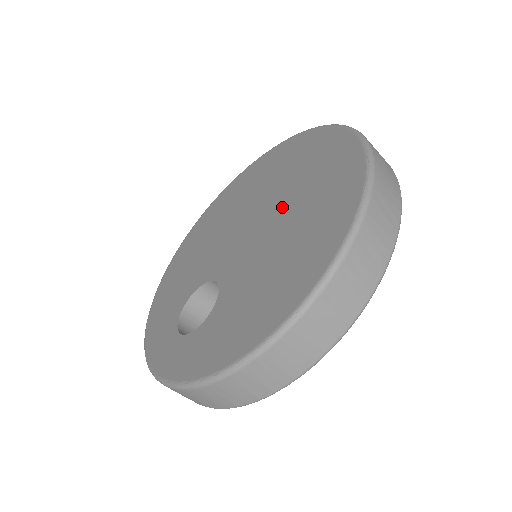
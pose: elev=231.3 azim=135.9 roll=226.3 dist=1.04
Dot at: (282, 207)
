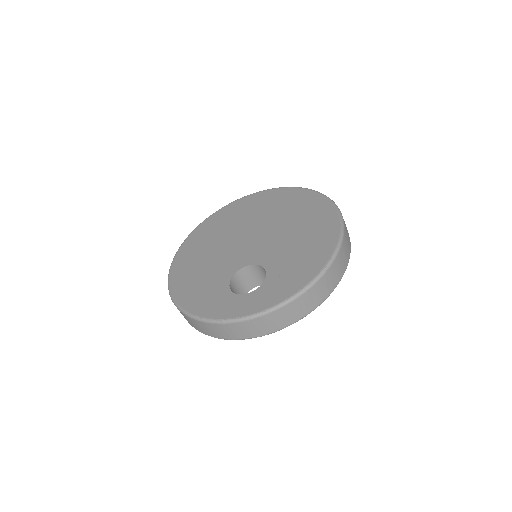
Dot at: (273, 223)
